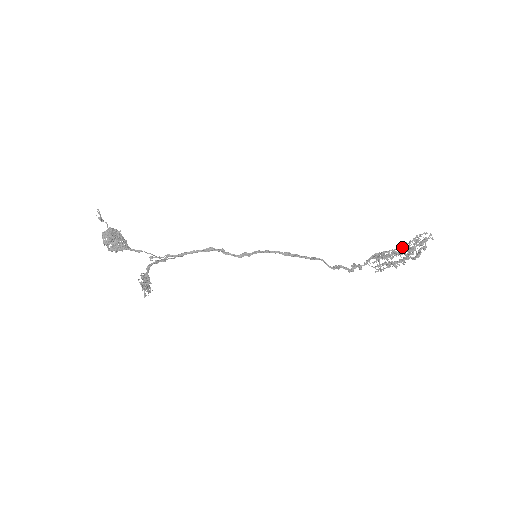
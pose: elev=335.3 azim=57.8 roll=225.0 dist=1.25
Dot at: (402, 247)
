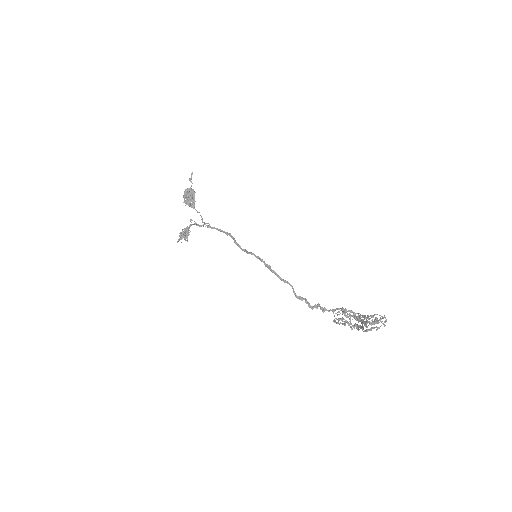
Dot at: (363, 316)
